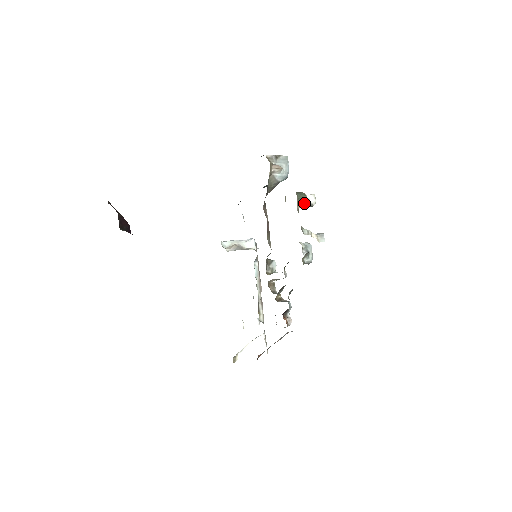
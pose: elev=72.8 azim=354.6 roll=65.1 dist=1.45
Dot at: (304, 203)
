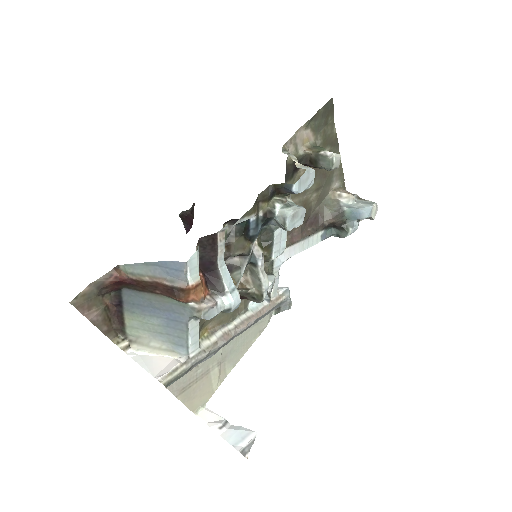
Dot at: (317, 151)
